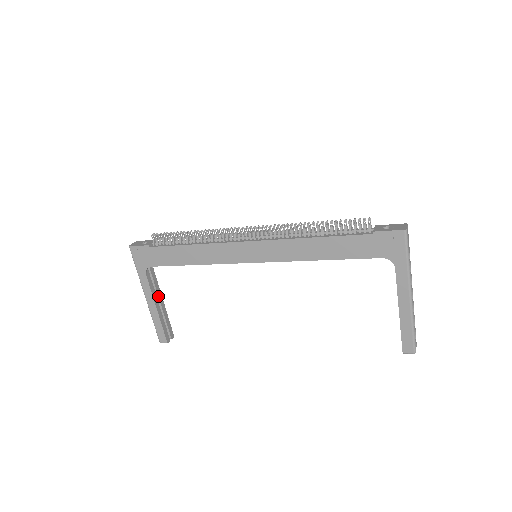
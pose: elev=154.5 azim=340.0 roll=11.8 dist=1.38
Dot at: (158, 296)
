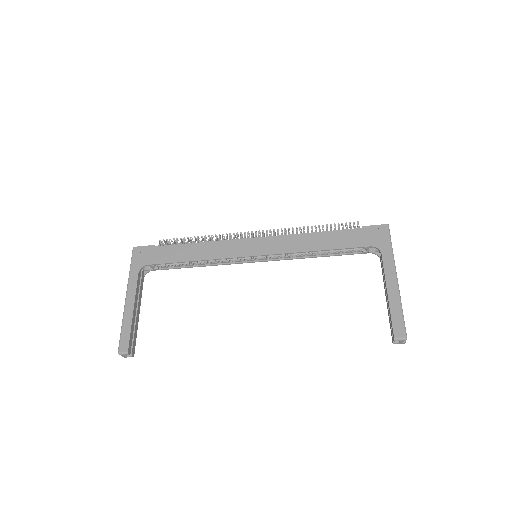
Dot at: (138, 303)
